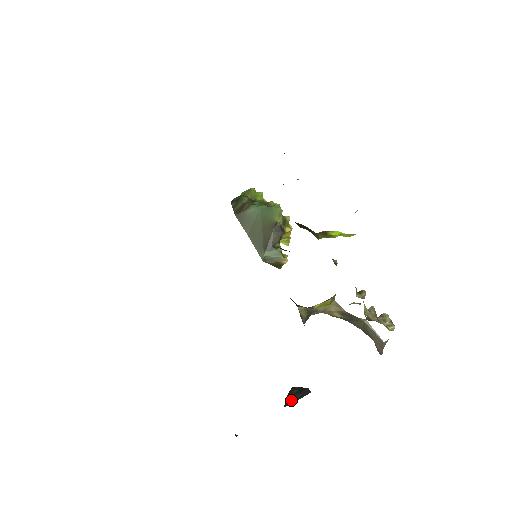
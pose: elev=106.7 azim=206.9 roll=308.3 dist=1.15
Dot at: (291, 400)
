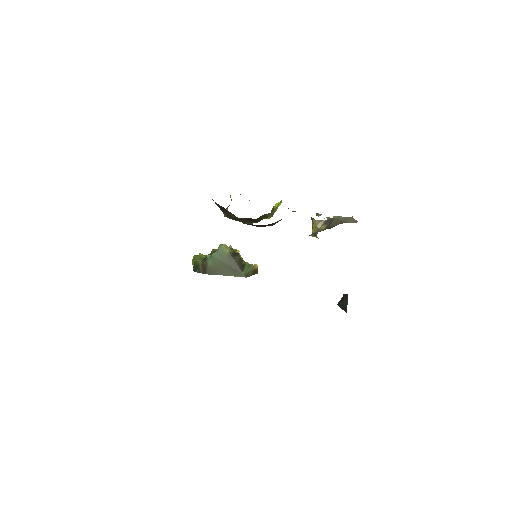
Dot at: (345, 307)
